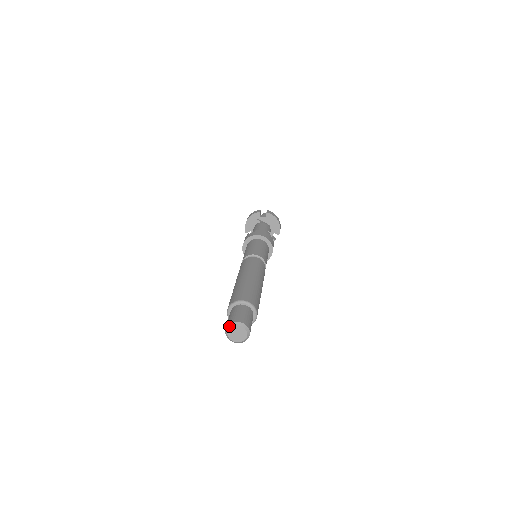
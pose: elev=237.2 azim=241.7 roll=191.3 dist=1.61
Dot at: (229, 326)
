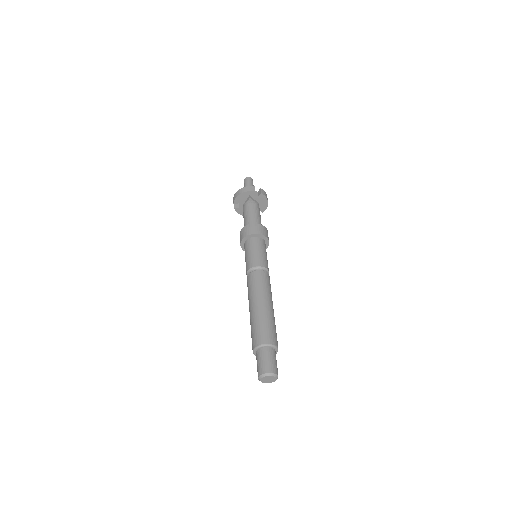
Dot at: (265, 375)
